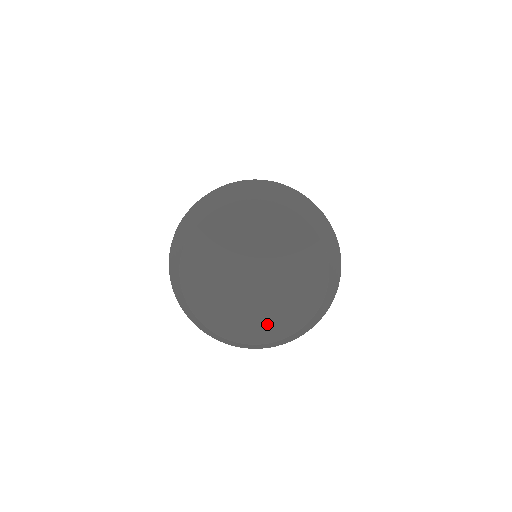
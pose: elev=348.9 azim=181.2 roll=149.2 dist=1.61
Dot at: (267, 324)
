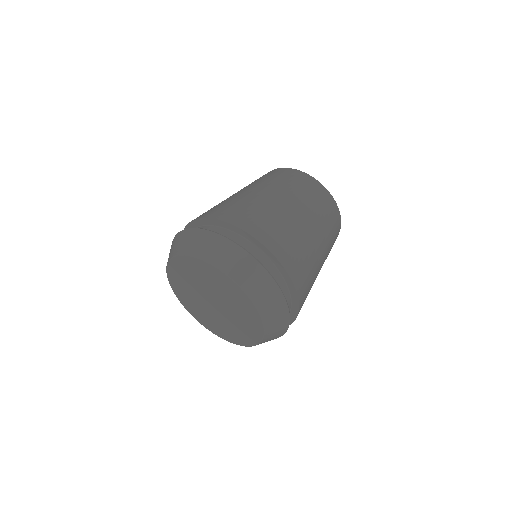
Dot at: (241, 335)
